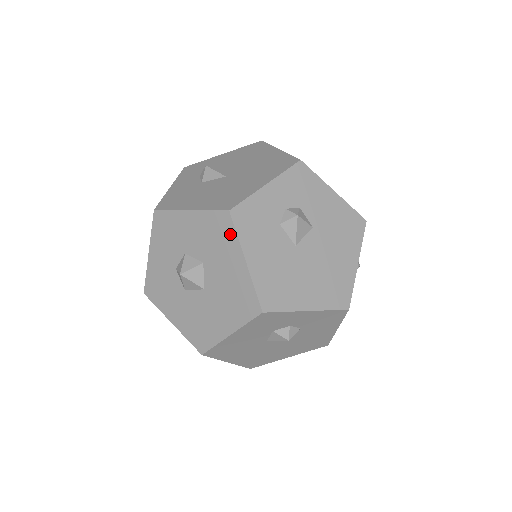
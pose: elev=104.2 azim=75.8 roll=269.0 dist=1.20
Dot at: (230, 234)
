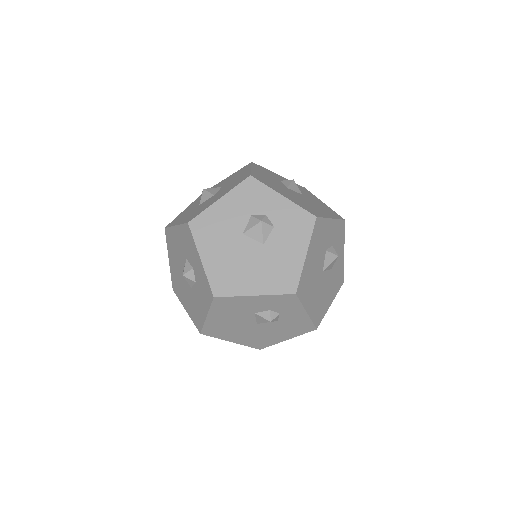
Dot at: (247, 167)
